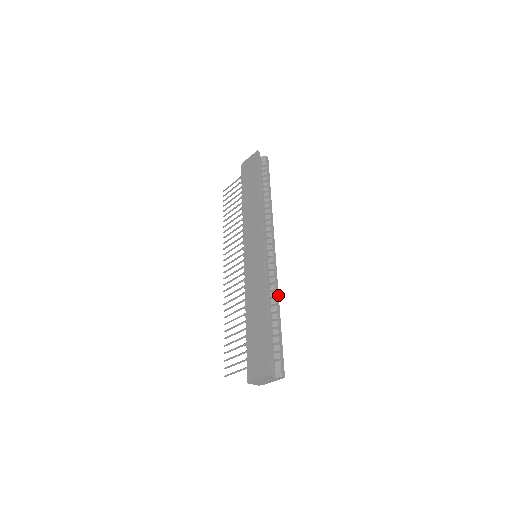
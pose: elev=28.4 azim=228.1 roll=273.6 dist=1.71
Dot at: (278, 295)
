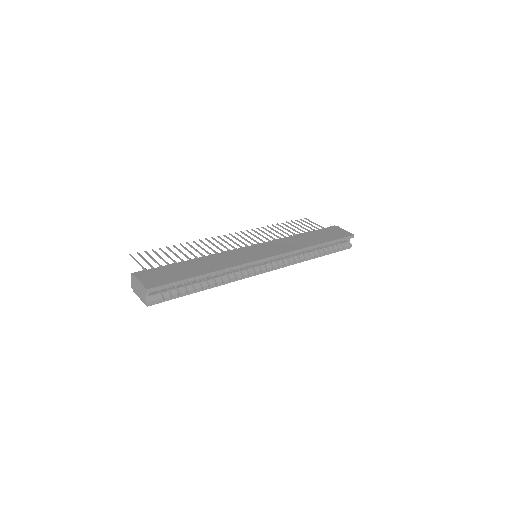
Dot at: (226, 283)
